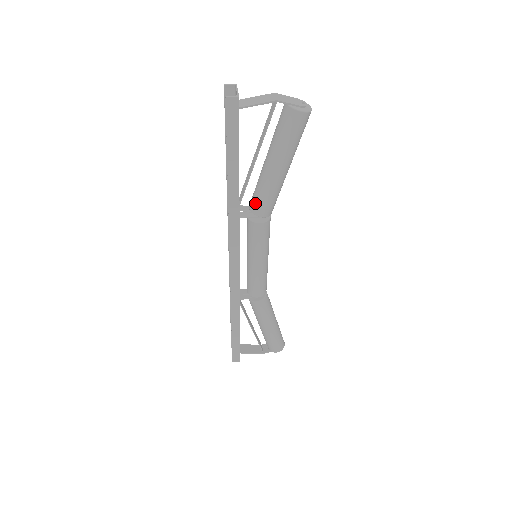
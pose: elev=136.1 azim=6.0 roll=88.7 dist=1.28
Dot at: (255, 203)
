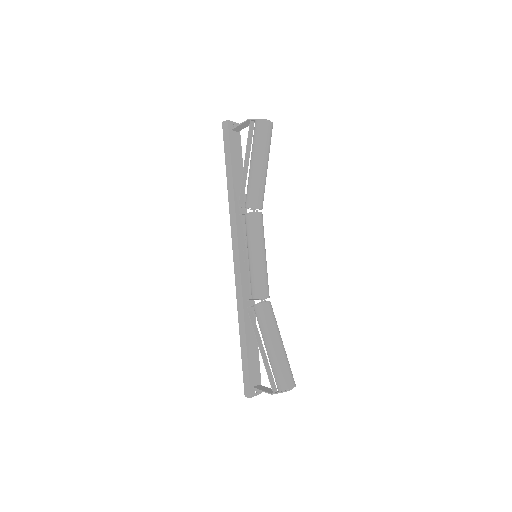
Dot at: (246, 198)
